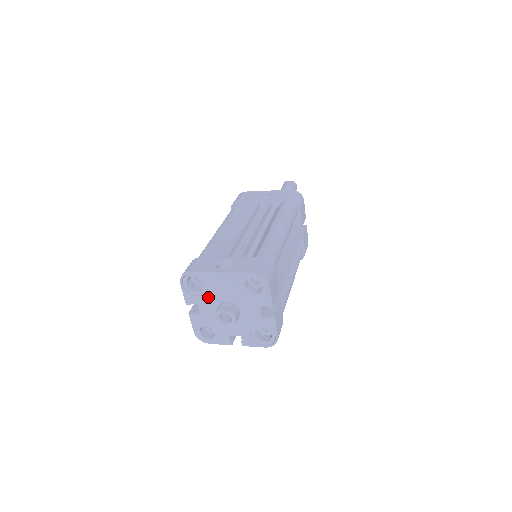
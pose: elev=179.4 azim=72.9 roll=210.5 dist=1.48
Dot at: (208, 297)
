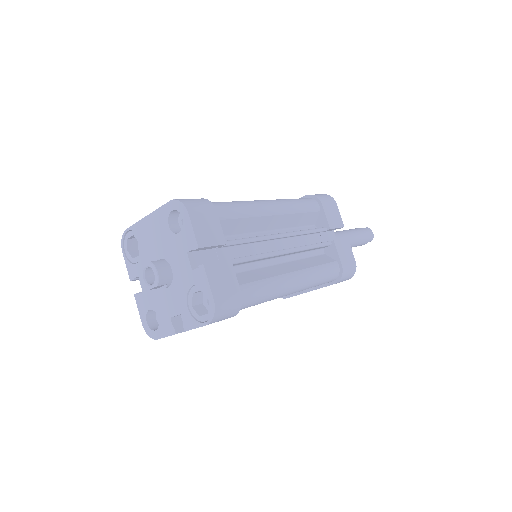
Dot at: (144, 260)
